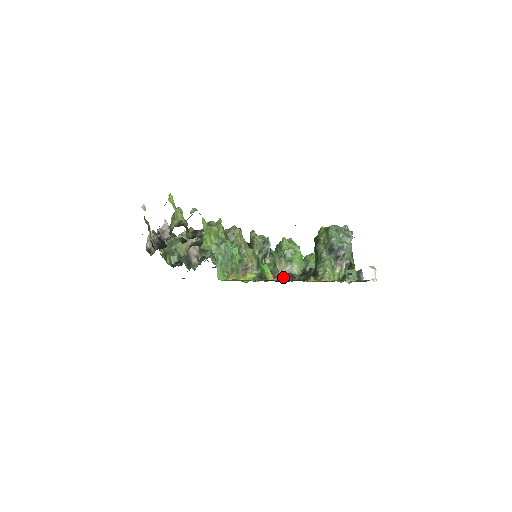
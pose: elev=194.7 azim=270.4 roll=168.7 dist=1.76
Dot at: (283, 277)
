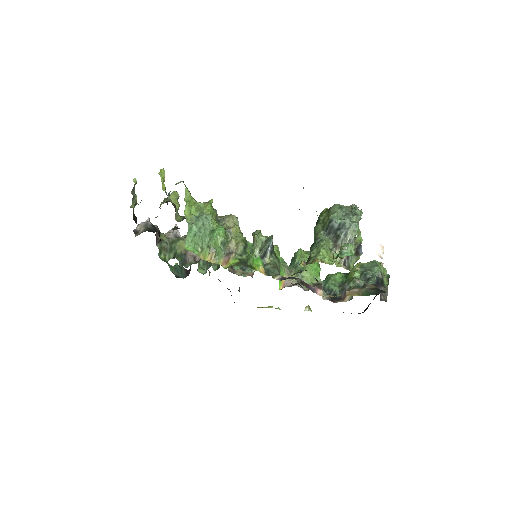
Dot at: (281, 278)
